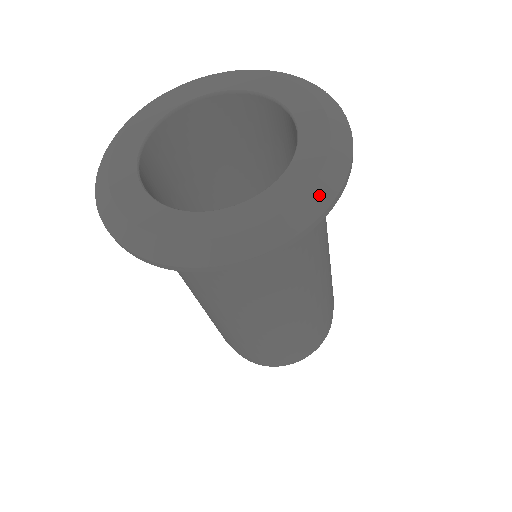
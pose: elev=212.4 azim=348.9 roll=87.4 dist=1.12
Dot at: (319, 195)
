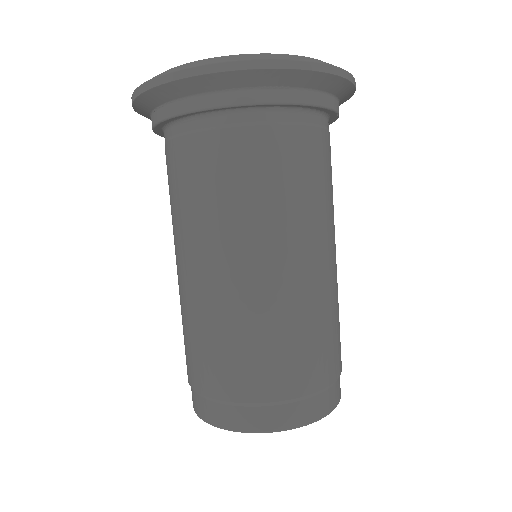
Dot at: (312, 59)
